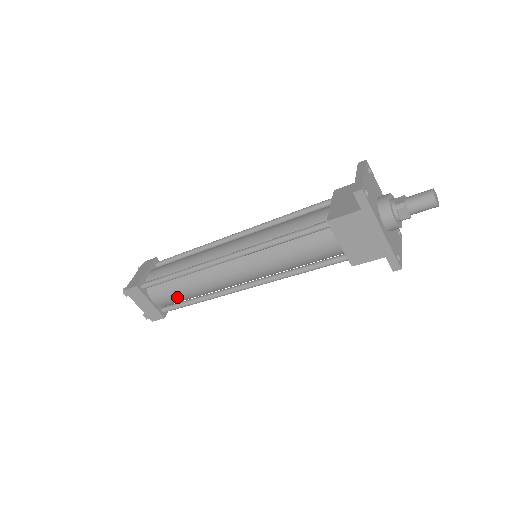
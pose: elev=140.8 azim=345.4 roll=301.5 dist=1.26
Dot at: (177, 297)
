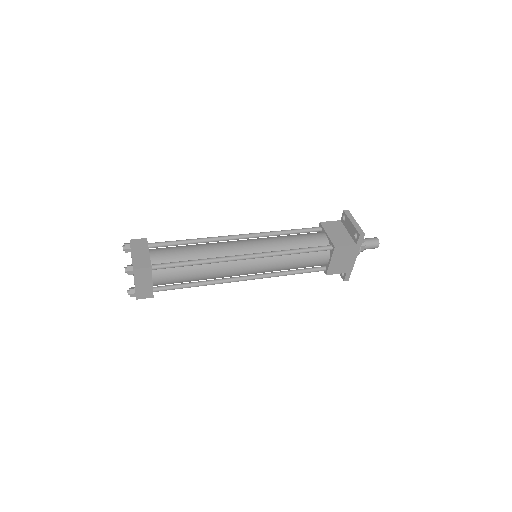
Dot at: (180, 280)
